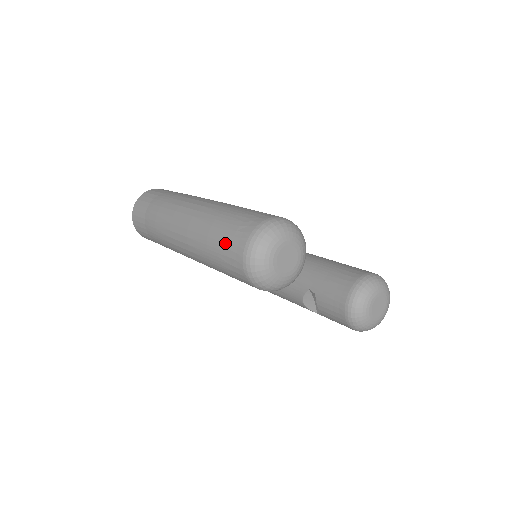
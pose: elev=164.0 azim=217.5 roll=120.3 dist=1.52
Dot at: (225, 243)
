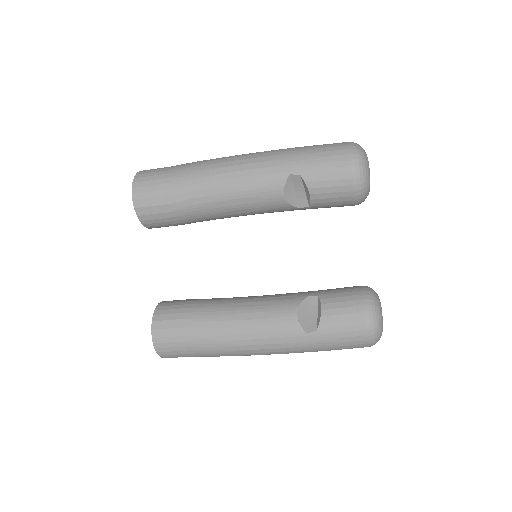
Dot at: occluded
